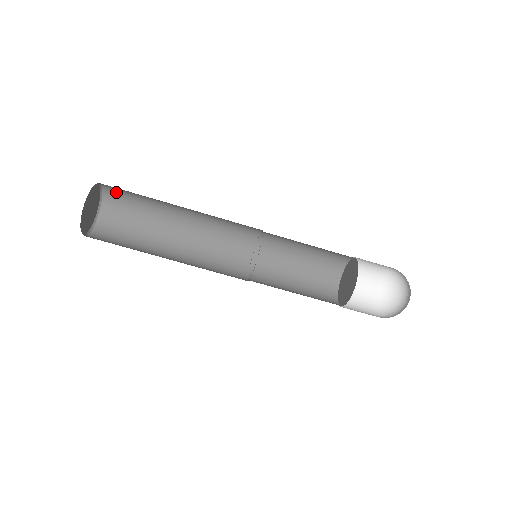
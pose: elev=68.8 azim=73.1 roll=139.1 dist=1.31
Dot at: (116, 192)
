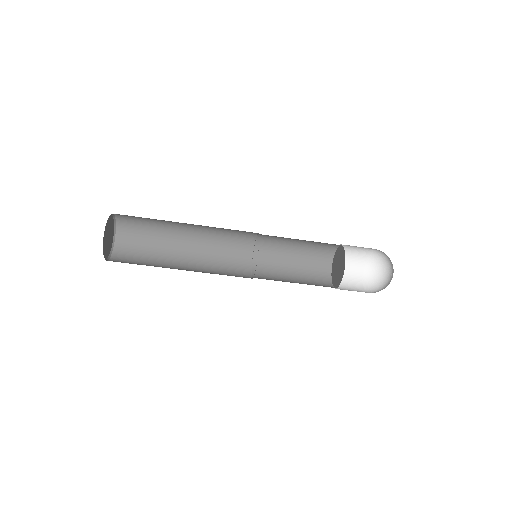
Dot at: (128, 220)
